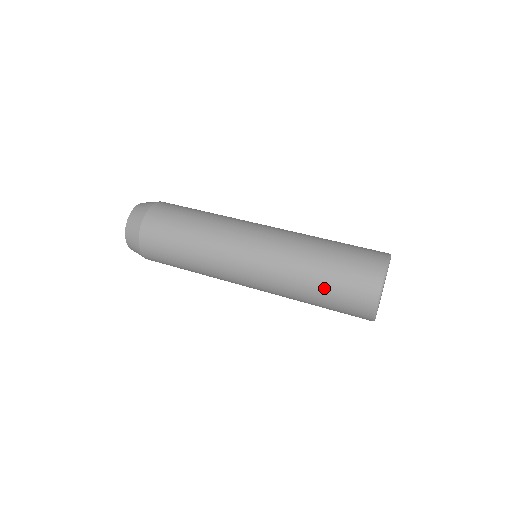
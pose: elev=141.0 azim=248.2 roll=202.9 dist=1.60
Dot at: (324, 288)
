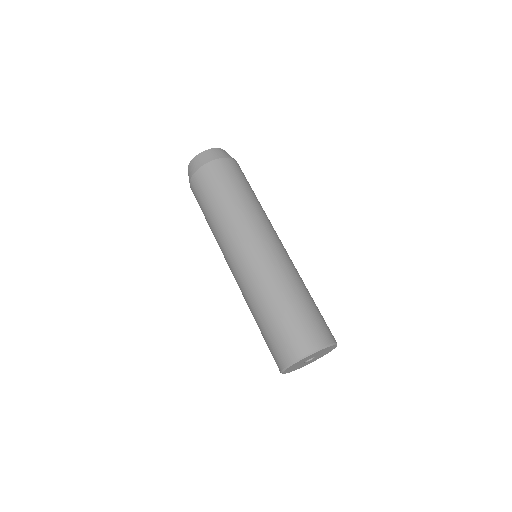
Dot at: (282, 312)
